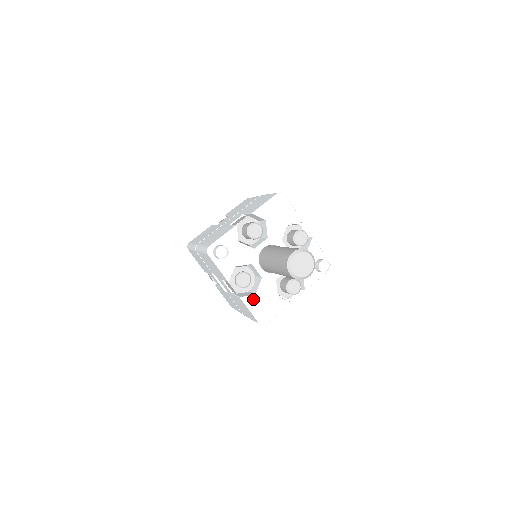
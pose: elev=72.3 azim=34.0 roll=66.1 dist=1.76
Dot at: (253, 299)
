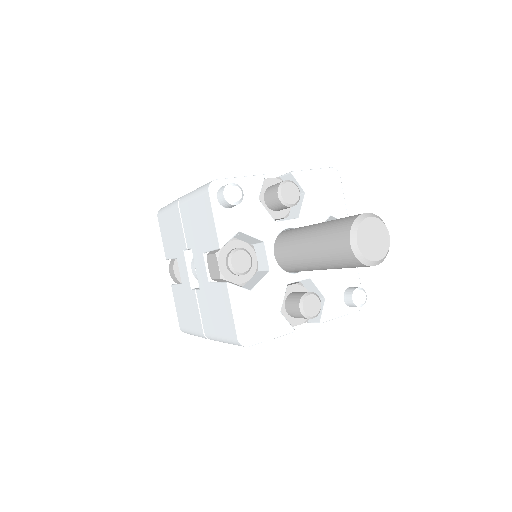
Dot at: (245, 295)
